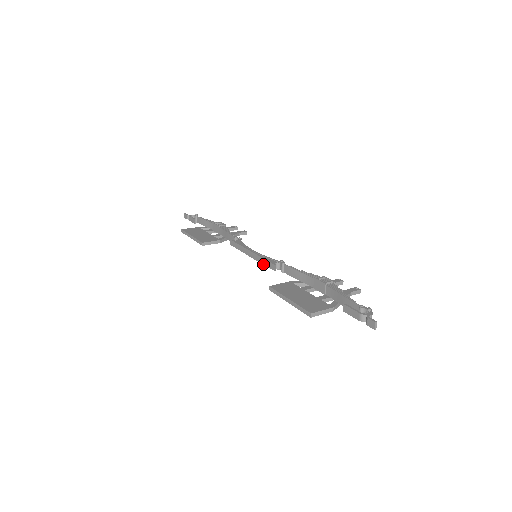
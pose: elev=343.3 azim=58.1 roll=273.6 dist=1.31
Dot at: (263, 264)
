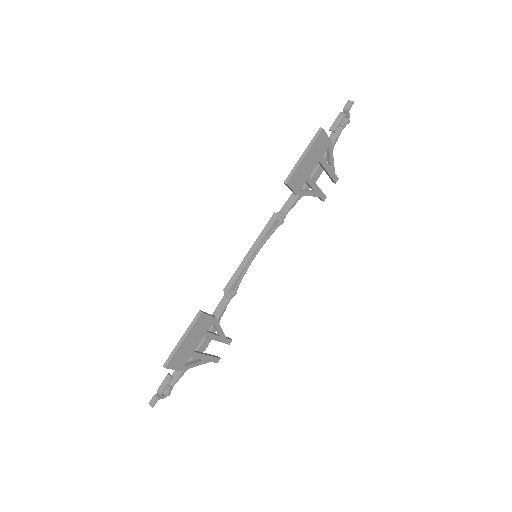
Dot at: (266, 233)
